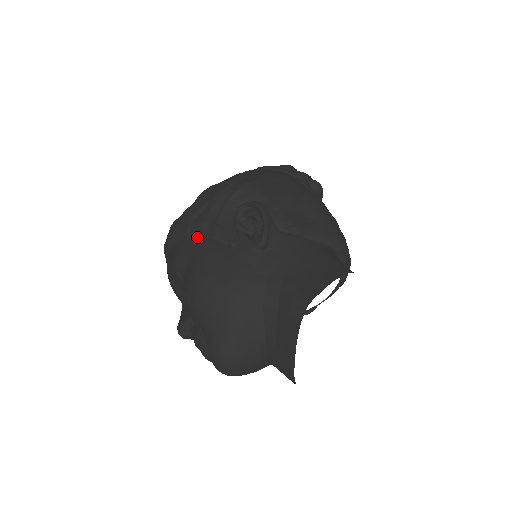
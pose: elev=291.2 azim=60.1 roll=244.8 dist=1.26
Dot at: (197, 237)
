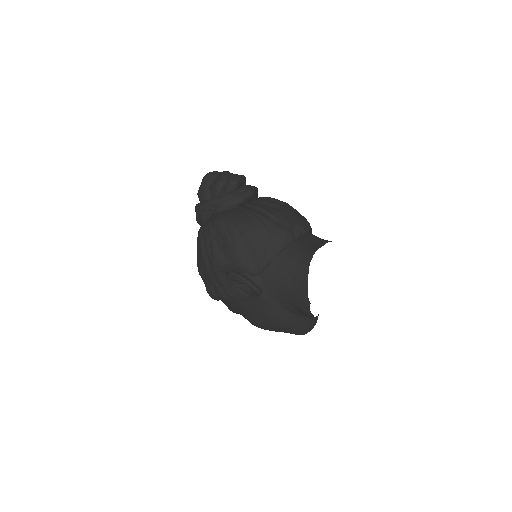
Dot at: (227, 300)
